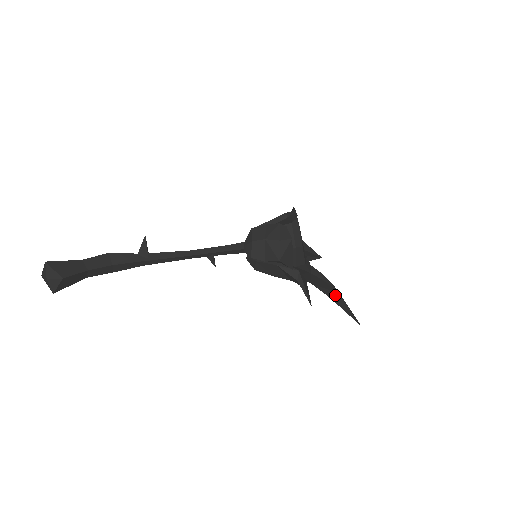
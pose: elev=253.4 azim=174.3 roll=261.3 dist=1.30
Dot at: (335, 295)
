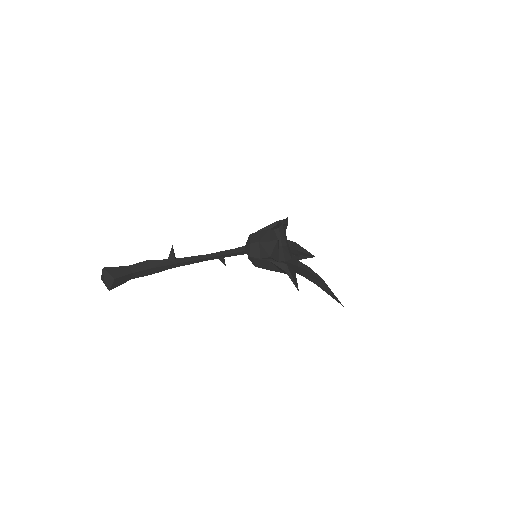
Dot at: (321, 283)
